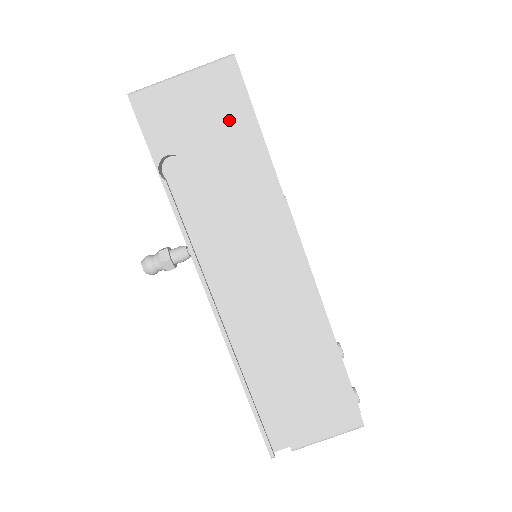
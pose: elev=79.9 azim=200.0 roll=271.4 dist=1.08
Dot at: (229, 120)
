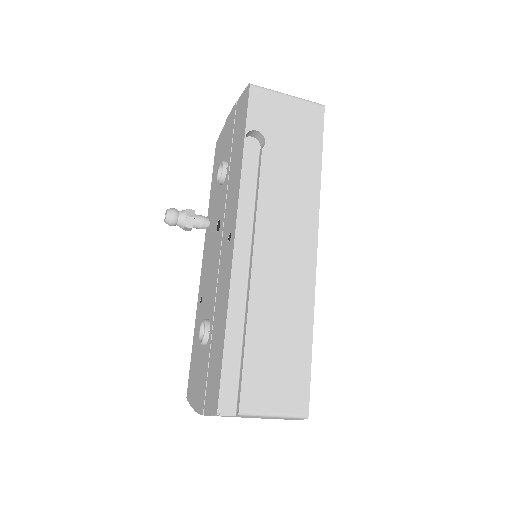
Dot at: (306, 136)
